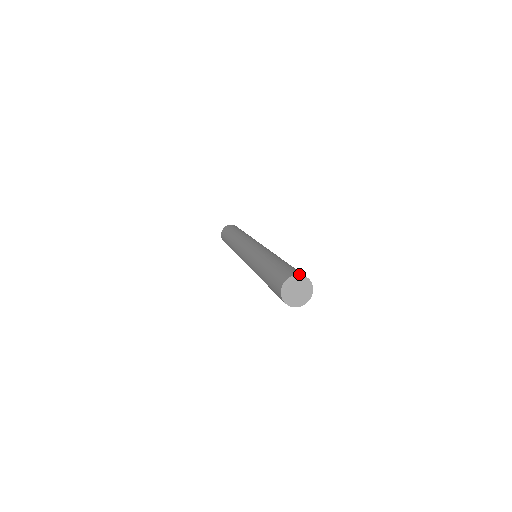
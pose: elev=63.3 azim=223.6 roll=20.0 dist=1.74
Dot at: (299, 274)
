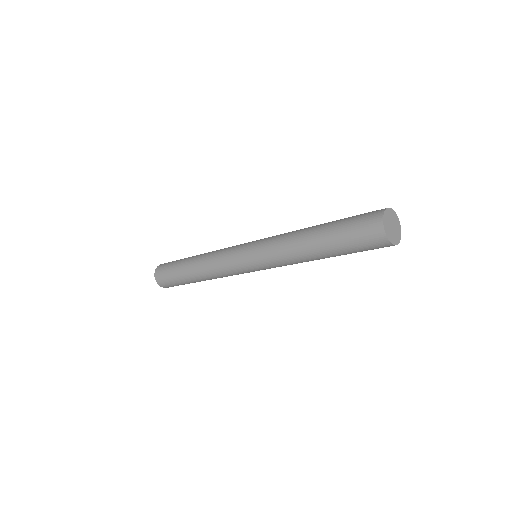
Dot at: (396, 214)
